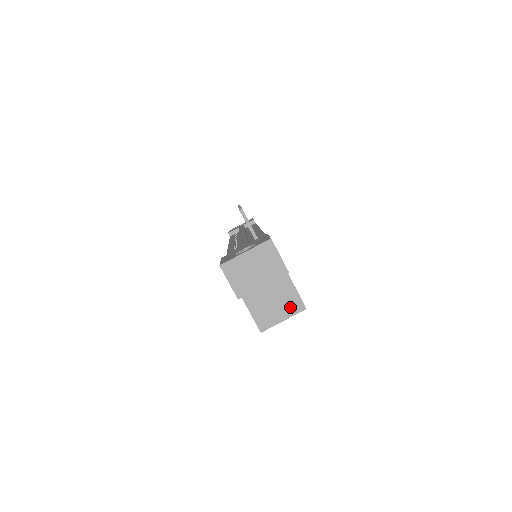
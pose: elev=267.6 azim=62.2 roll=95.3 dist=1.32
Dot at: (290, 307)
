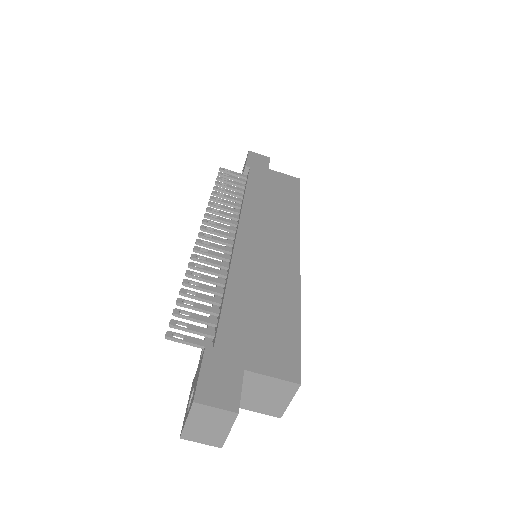
Dot at: (284, 391)
